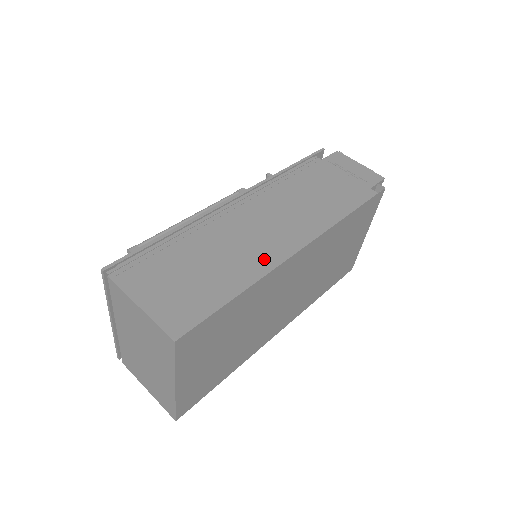
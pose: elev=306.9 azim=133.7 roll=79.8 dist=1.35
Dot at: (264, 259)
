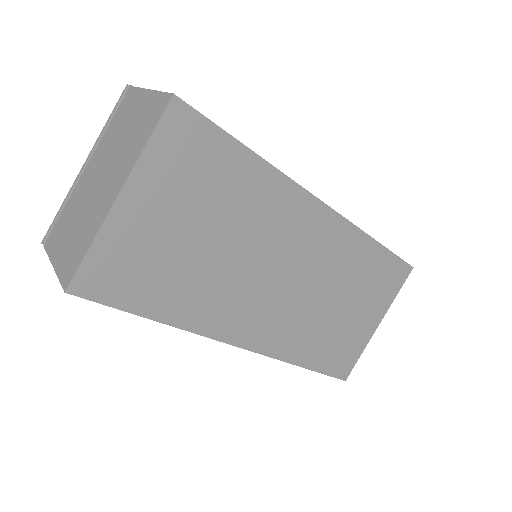
Dot at: occluded
